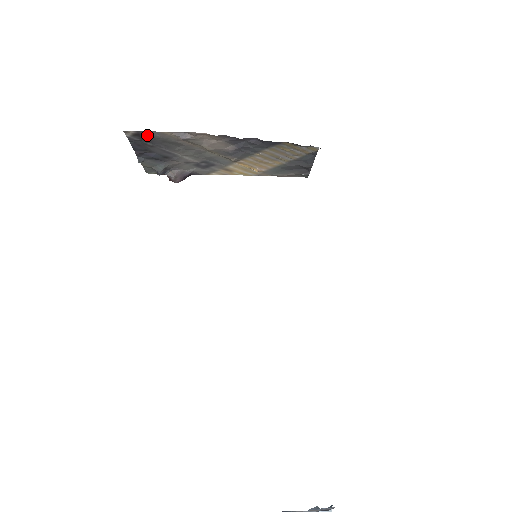
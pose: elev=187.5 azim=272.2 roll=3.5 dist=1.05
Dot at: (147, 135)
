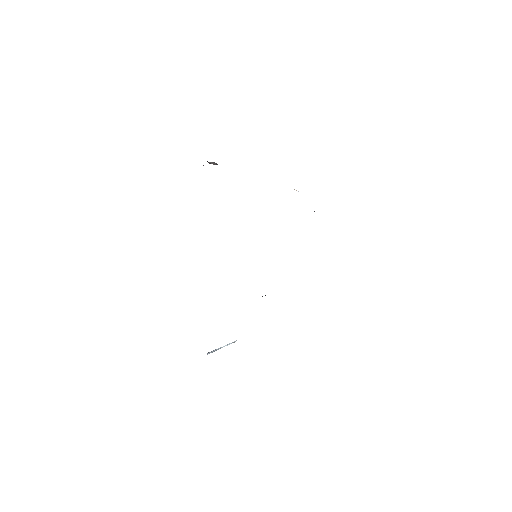
Dot at: occluded
